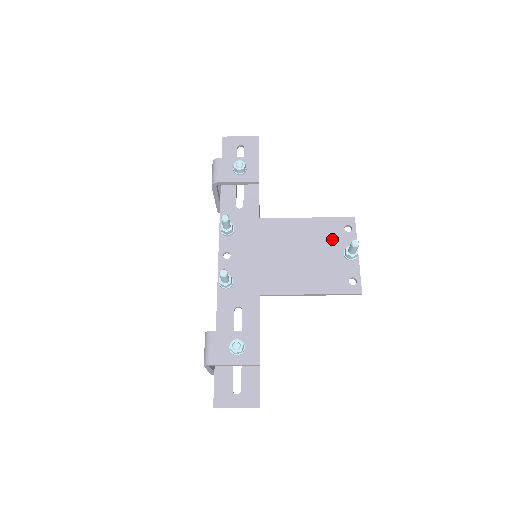
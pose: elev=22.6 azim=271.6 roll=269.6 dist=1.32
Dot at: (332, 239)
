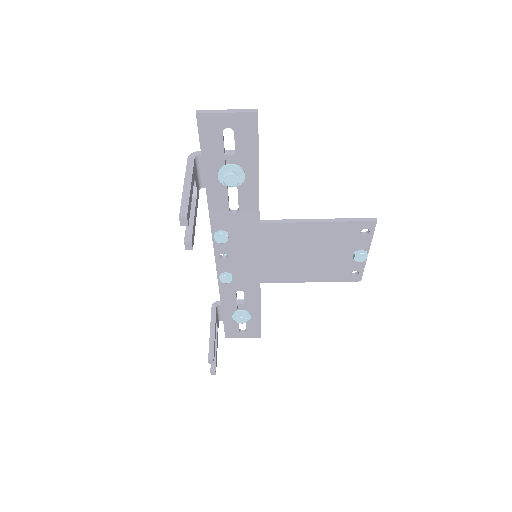
Dot at: (338, 262)
